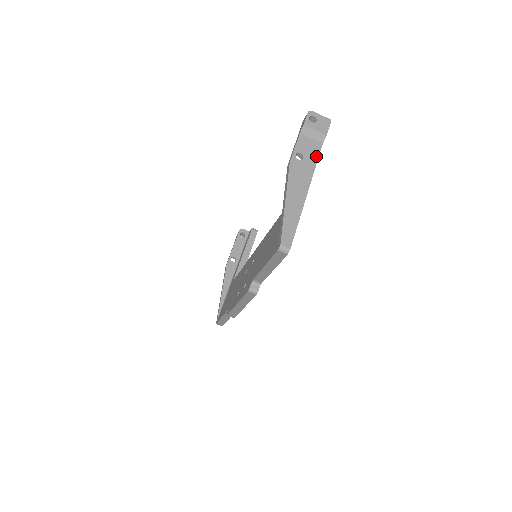
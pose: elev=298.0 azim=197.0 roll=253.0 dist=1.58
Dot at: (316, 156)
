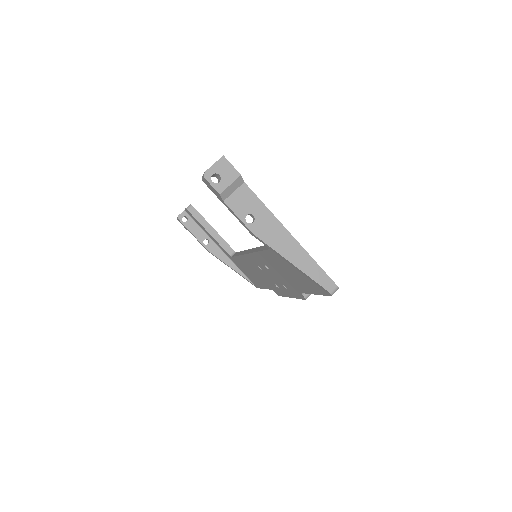
Dot at: (256, 199)
